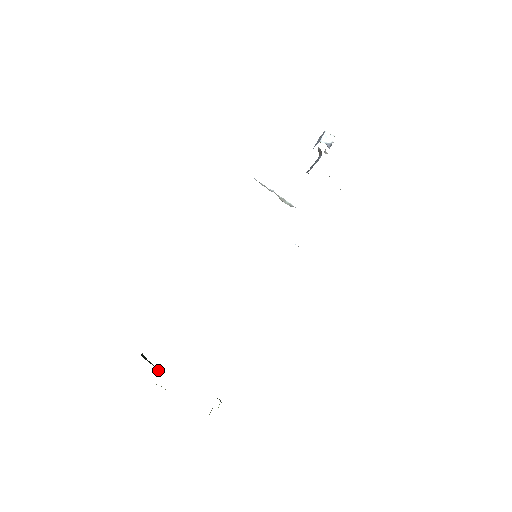
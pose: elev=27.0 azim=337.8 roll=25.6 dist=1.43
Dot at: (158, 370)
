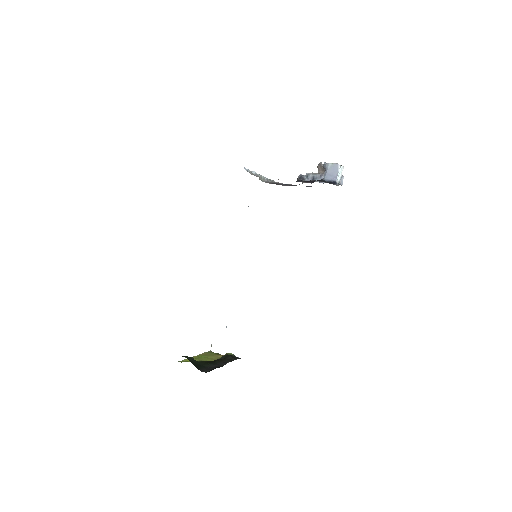
Dot at: (192, 357)
